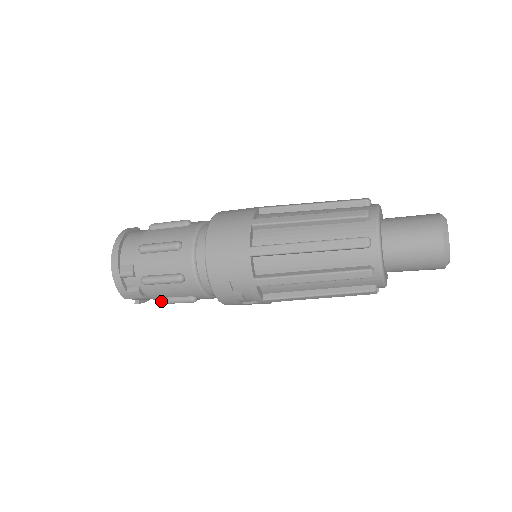
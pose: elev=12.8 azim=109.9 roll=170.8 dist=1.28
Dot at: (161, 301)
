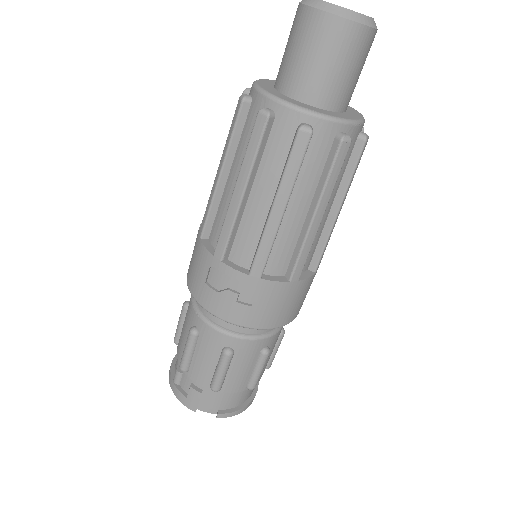
Dot at: (212, 383)
